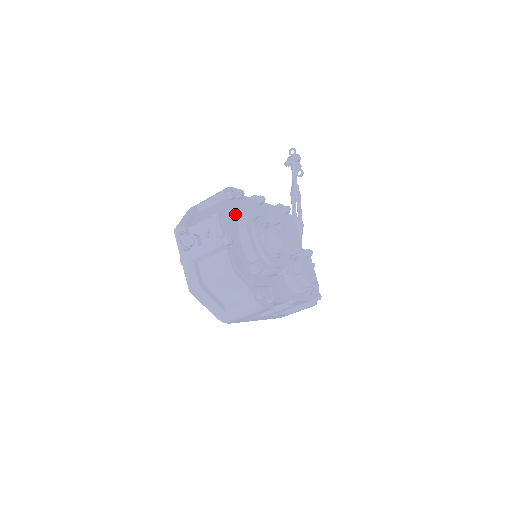
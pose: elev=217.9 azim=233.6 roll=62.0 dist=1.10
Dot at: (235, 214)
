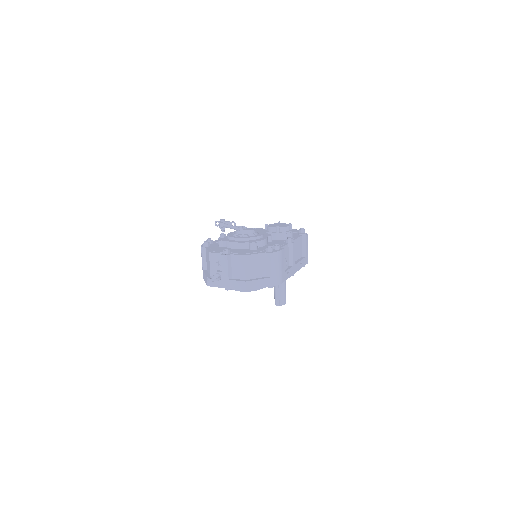
Dot at: (218, 247)
